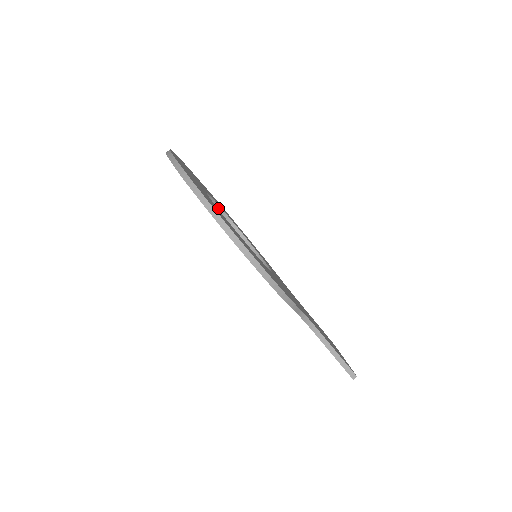
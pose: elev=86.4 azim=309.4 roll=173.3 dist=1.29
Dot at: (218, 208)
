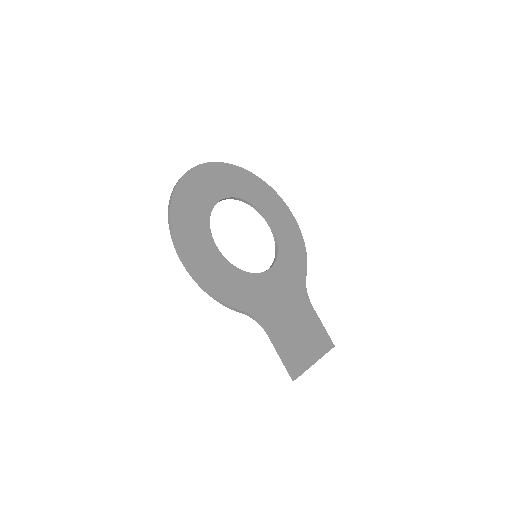
Dot at: (254, 207)
